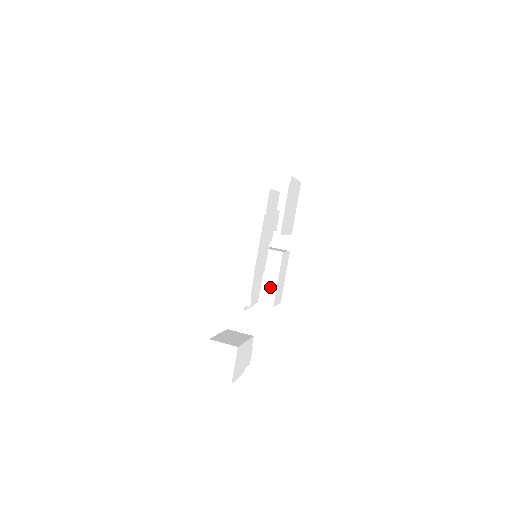
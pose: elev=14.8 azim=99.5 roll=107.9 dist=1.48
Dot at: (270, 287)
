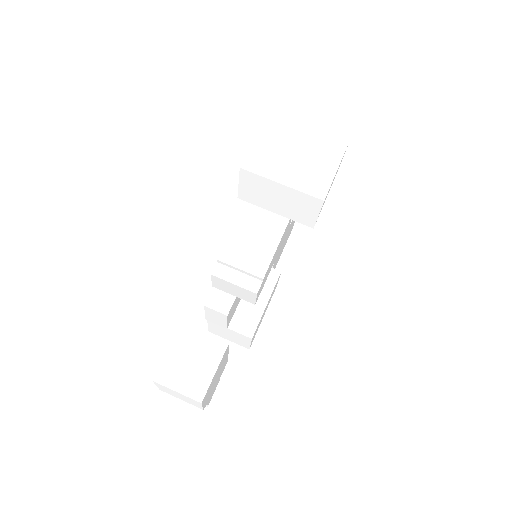
Dot at: (254, 311)
